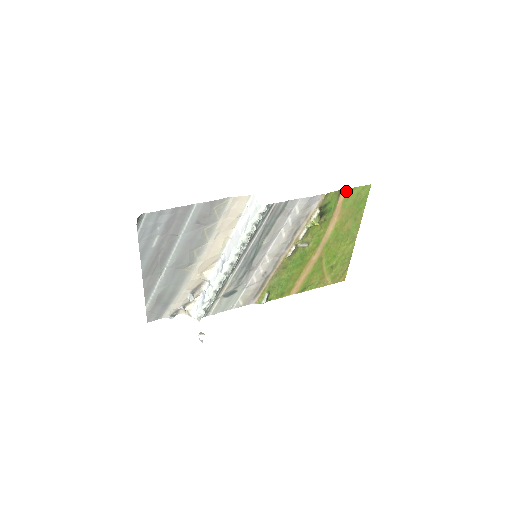
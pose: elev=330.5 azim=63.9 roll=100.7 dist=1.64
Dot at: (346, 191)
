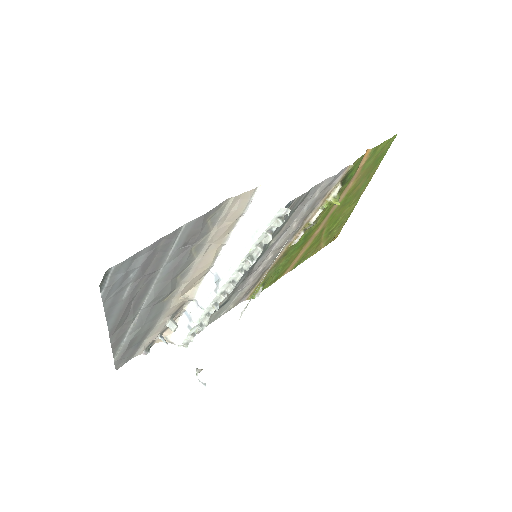
Dot at: (371, 151)
